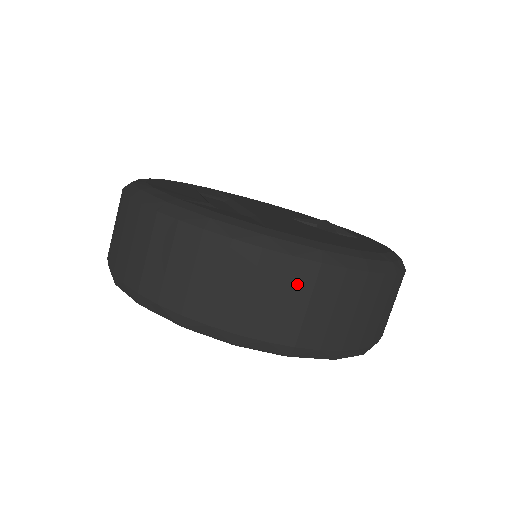
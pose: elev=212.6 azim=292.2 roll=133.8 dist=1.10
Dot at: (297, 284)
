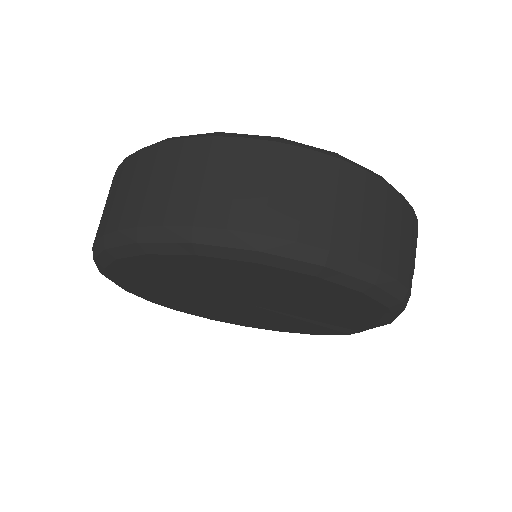
Dot at: (254, 165)
